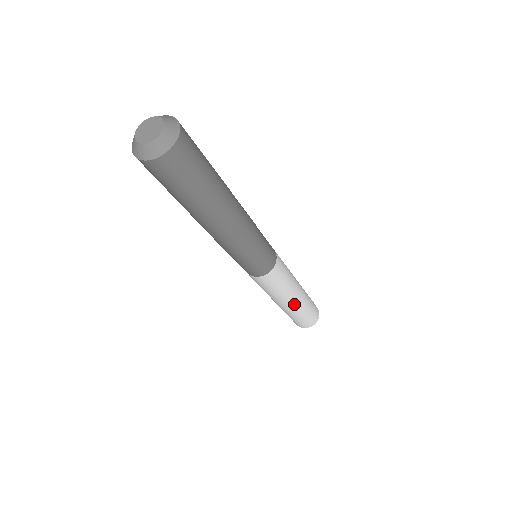
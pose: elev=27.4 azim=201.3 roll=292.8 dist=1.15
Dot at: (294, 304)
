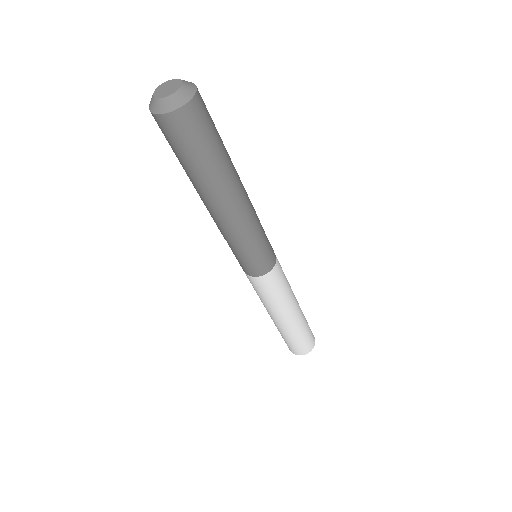
Dot at: (290, 320)
